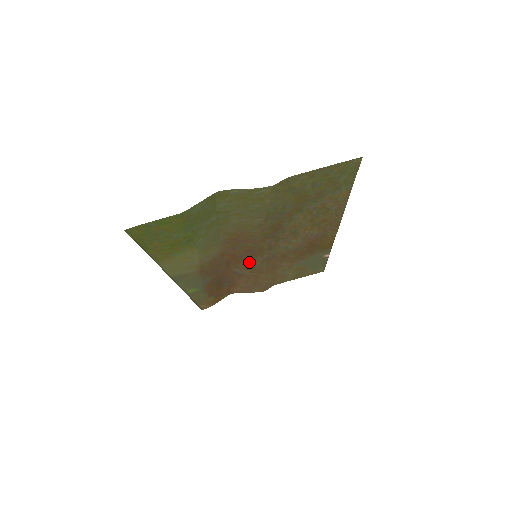
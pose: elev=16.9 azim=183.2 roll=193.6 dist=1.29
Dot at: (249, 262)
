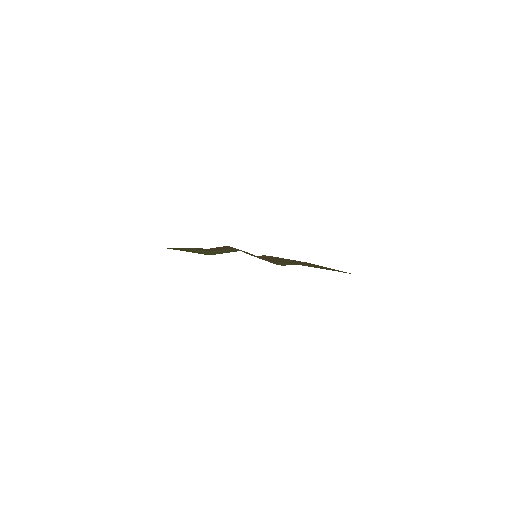
Dot at: occluded
